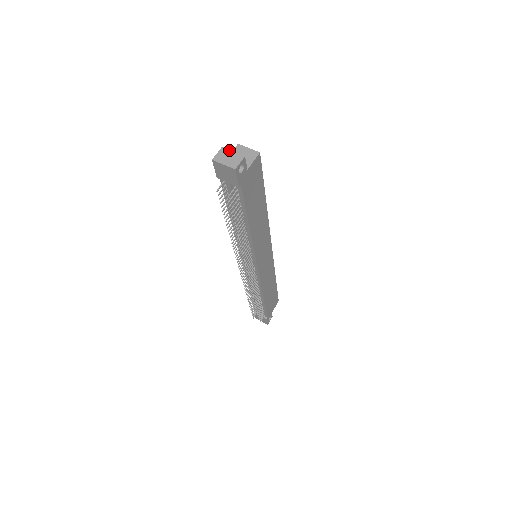
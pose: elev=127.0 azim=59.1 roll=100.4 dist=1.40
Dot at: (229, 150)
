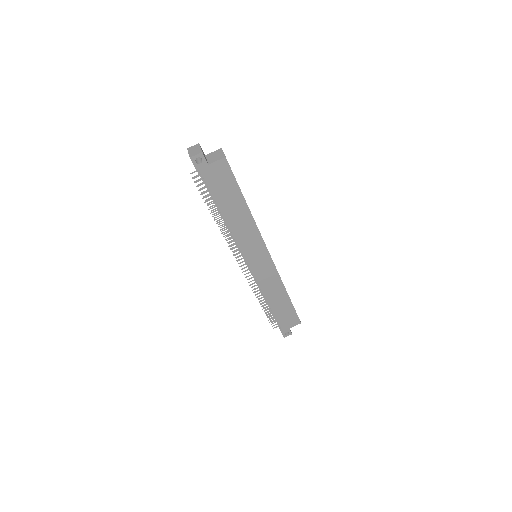
Dot at: (200, 146)
